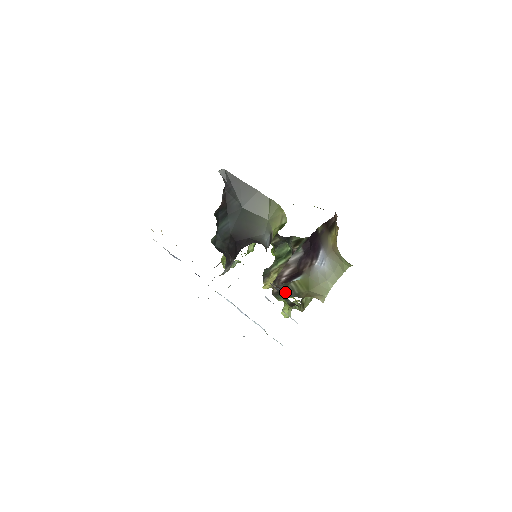
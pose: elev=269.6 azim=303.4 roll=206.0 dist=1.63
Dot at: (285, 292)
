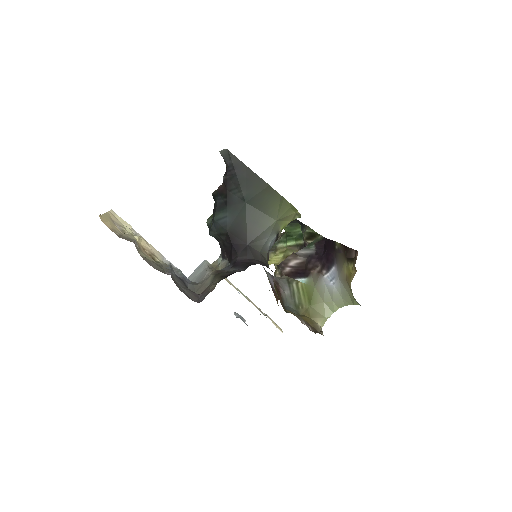
Dot at: (284, 297)
